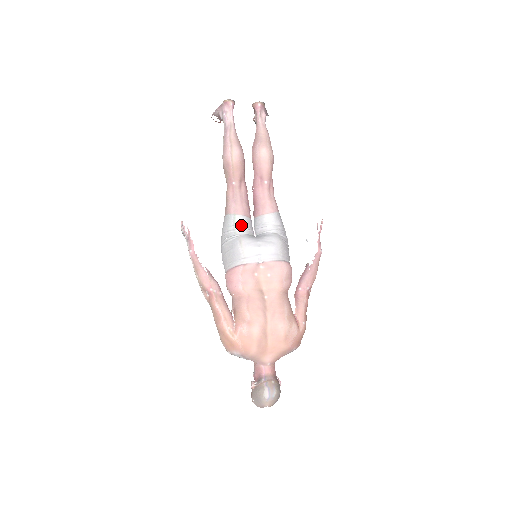
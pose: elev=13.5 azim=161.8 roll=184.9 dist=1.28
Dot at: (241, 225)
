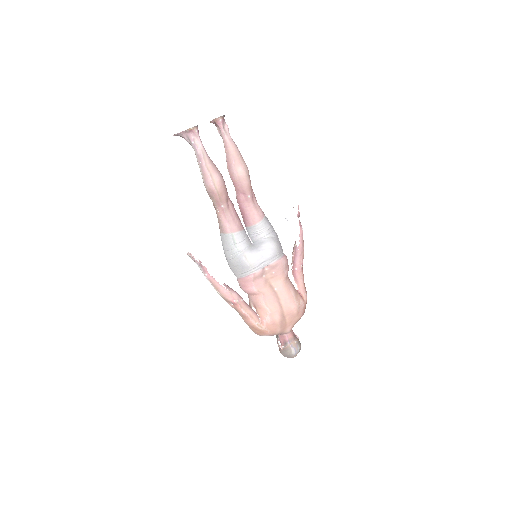
Dot at: (240, 240)
